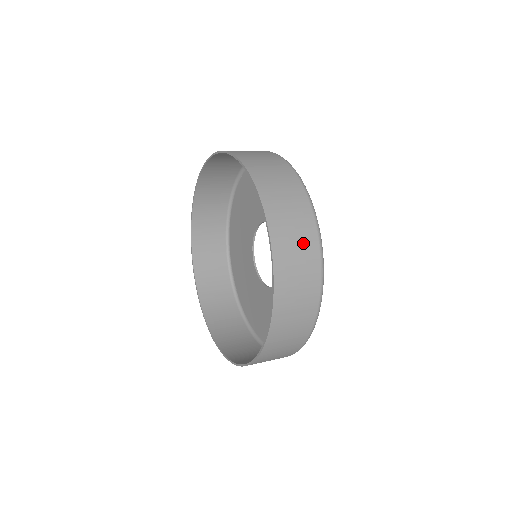
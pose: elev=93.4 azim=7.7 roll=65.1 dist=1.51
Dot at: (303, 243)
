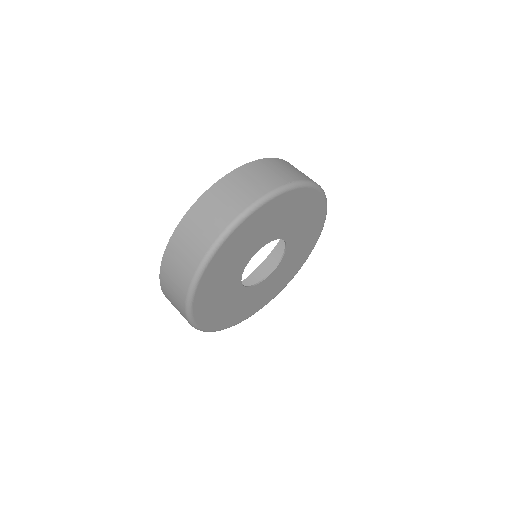
Dot at: (252, 187)
